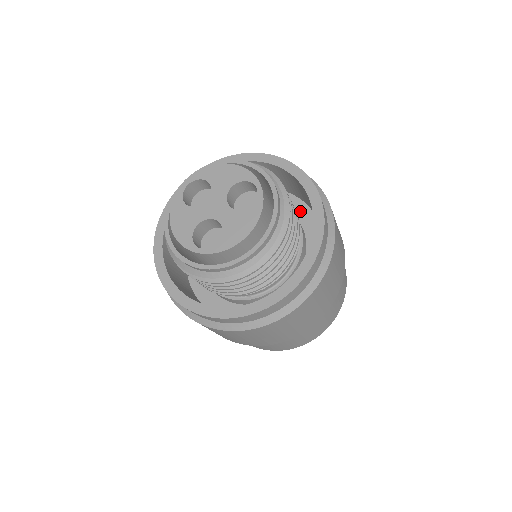
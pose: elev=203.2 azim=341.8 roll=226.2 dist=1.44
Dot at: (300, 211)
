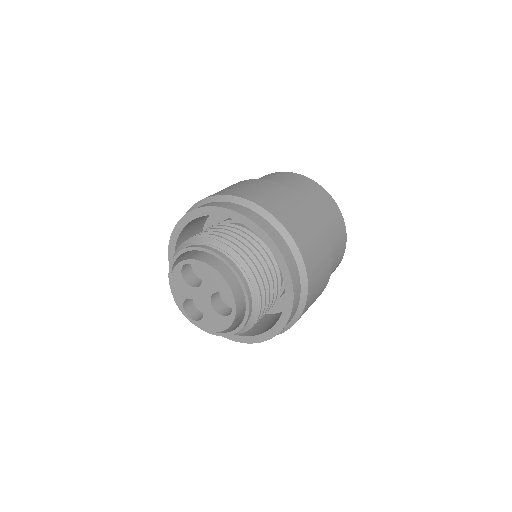
Dot at: occluded
